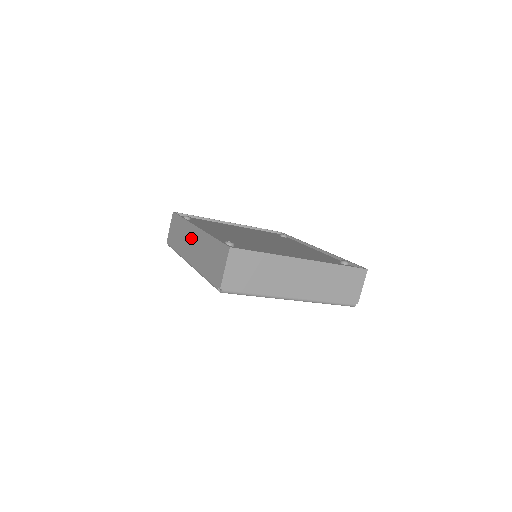
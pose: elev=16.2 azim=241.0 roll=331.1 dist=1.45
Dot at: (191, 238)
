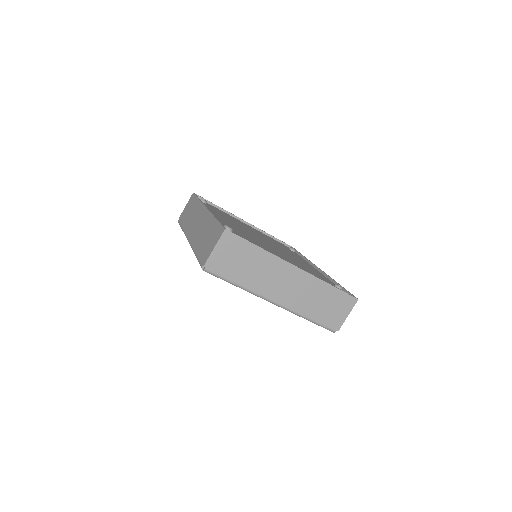
Dot at: (198, 217)
